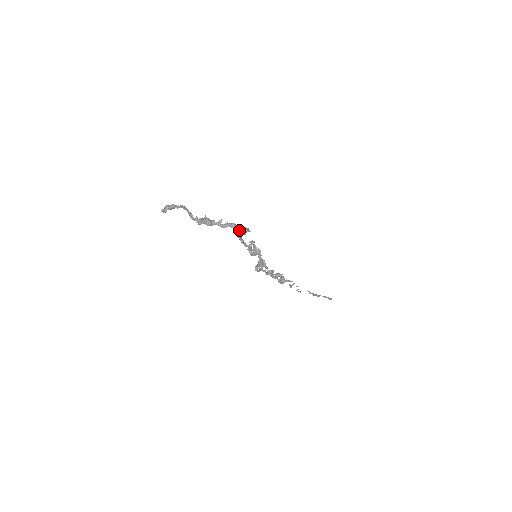
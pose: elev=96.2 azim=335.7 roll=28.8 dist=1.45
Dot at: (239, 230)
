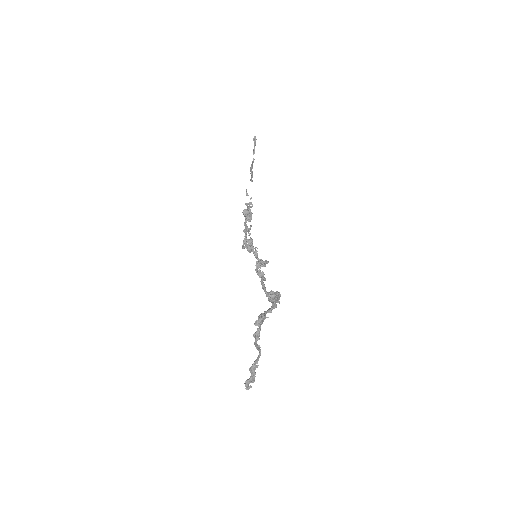
Dot at: (273, 301)
